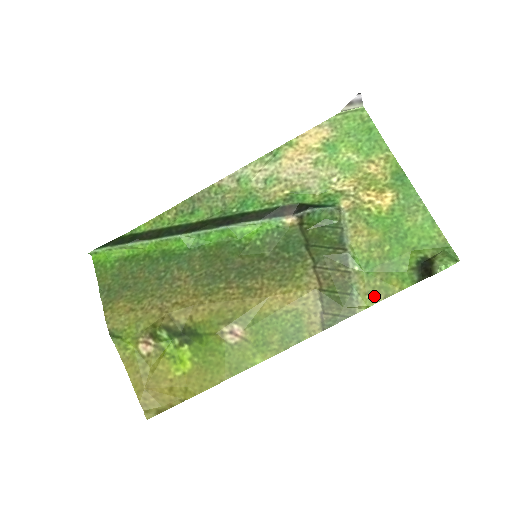
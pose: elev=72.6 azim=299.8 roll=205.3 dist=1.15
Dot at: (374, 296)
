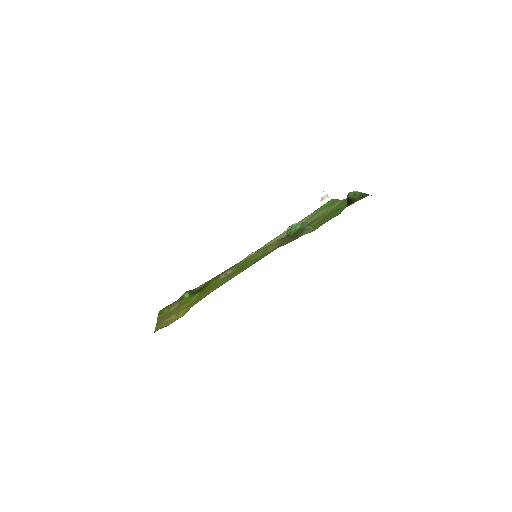
Dot at: (316, 228)
